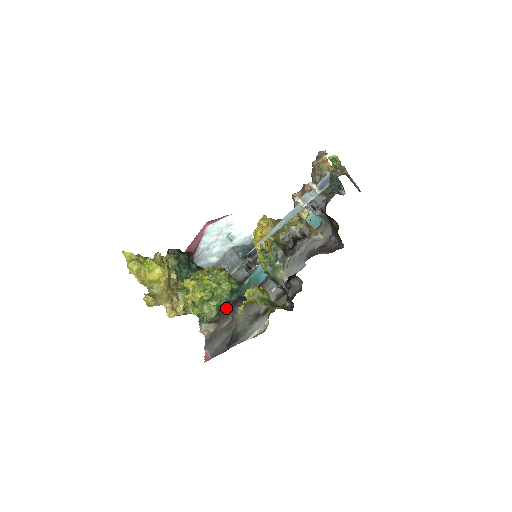
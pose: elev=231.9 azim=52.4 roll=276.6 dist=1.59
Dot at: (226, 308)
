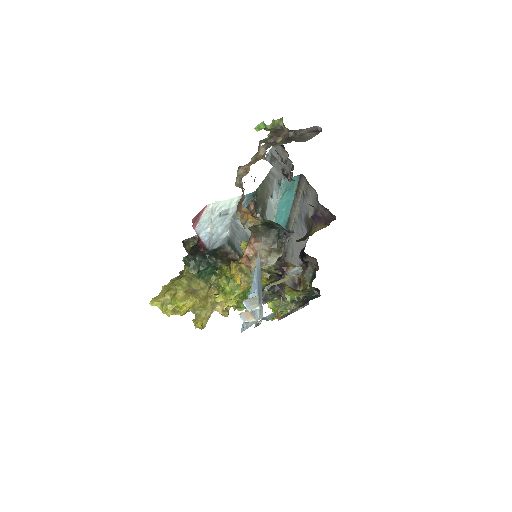
Dot at: occluded
